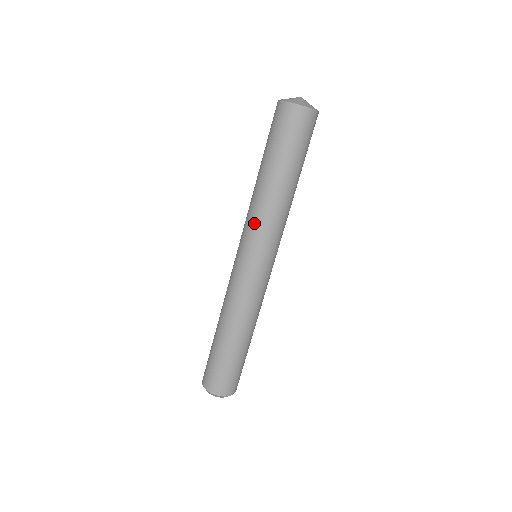
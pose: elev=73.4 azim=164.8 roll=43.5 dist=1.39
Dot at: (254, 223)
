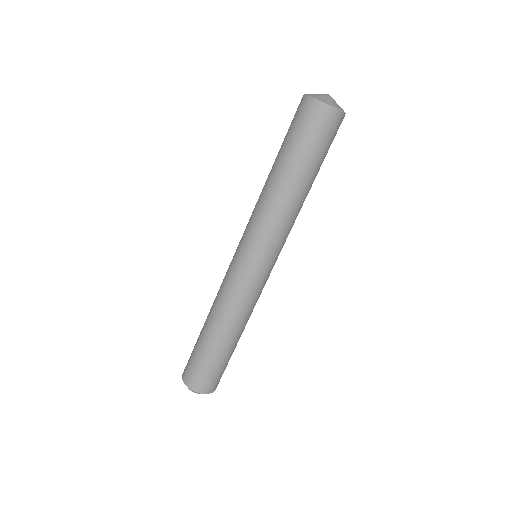
Dot at: (252, 217)
